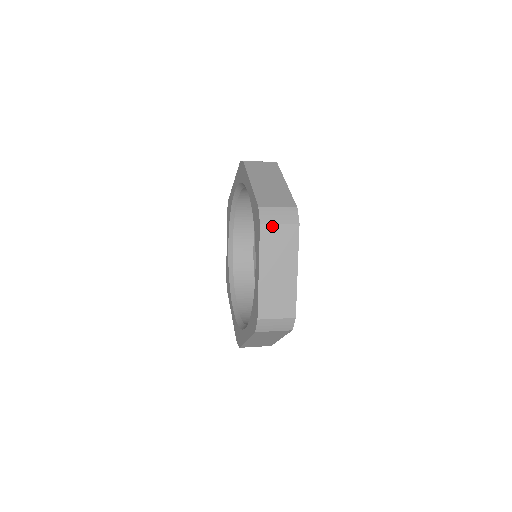
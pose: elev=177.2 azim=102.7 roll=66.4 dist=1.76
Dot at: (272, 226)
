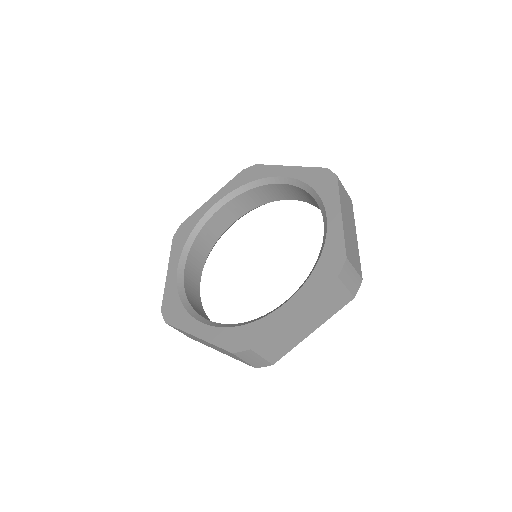
Dot at: (341, 285)
